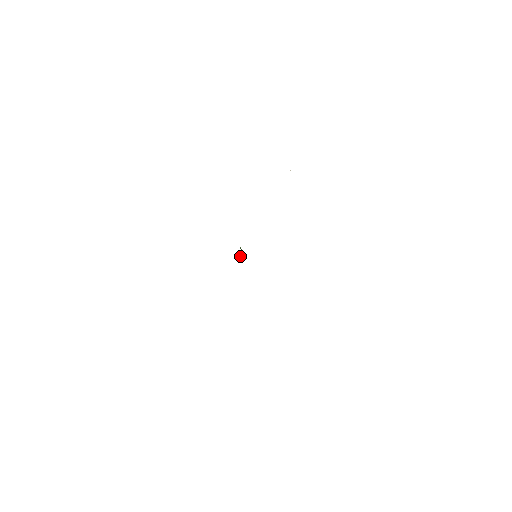
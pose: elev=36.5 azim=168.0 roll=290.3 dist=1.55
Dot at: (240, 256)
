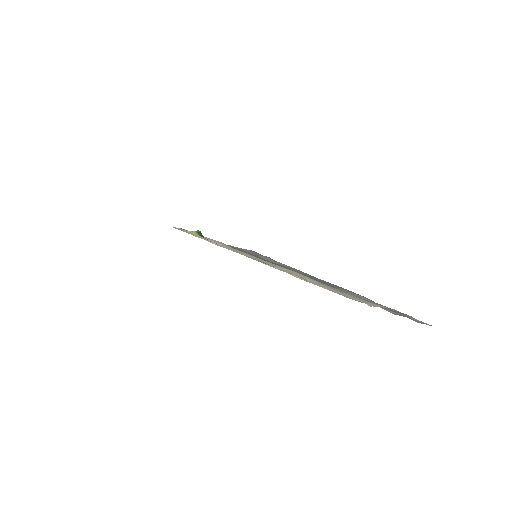
Dot at: occluded
